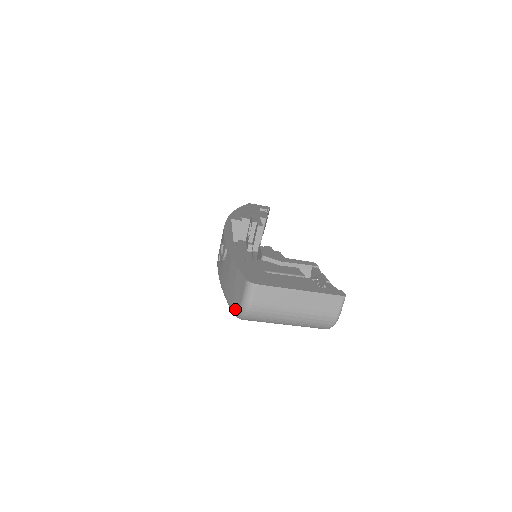
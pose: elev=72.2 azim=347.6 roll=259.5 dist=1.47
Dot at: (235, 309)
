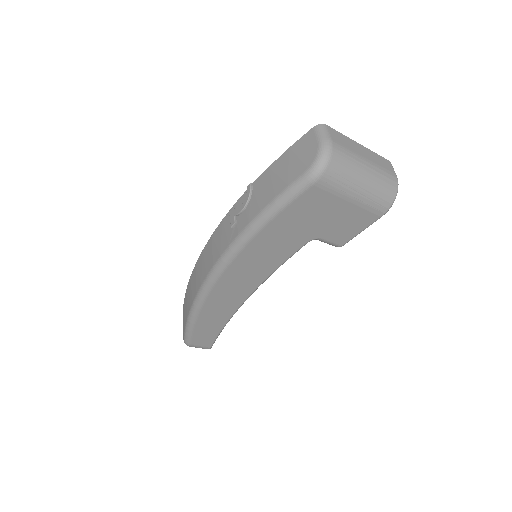
Dot at: (312, 161)
